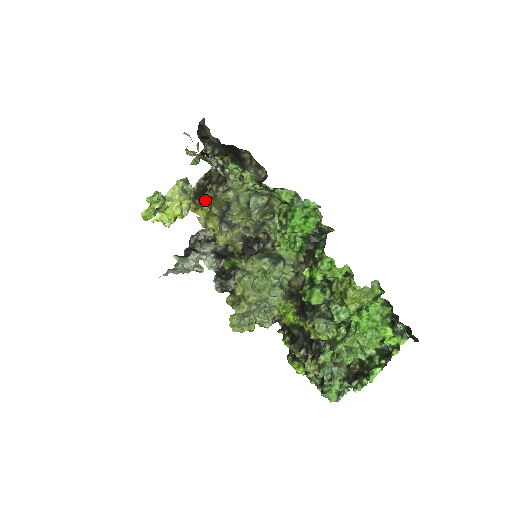
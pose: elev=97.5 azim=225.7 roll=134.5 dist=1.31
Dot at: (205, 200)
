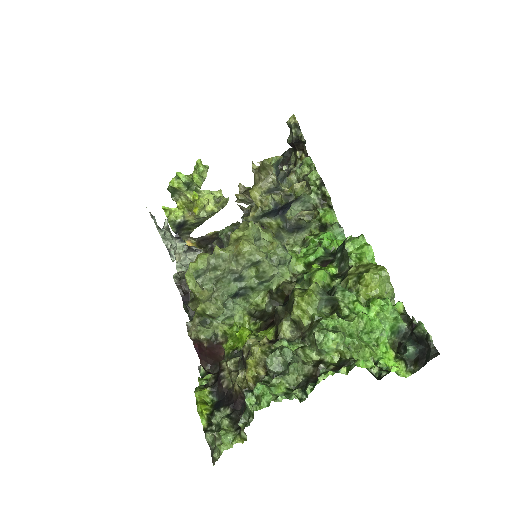
Dot at: (209, 248)
